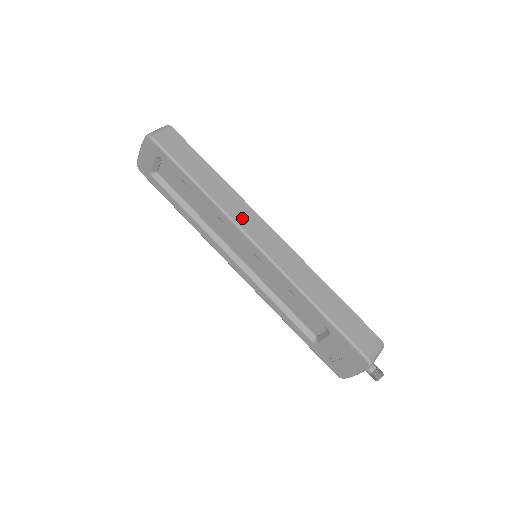
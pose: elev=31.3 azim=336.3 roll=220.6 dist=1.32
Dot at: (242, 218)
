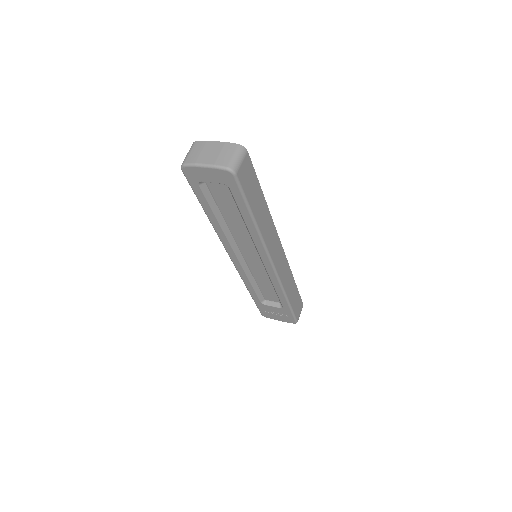
Dot at: (271, 244)
